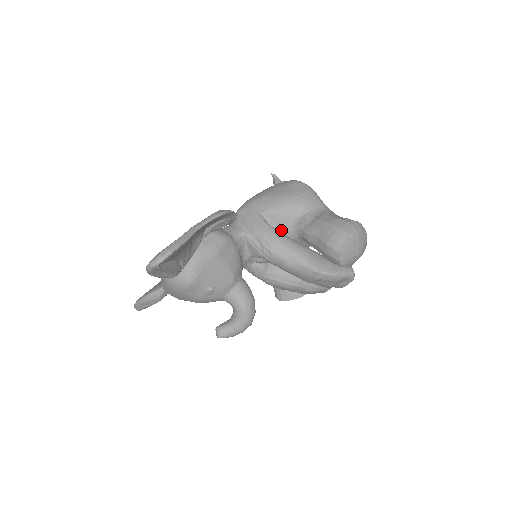
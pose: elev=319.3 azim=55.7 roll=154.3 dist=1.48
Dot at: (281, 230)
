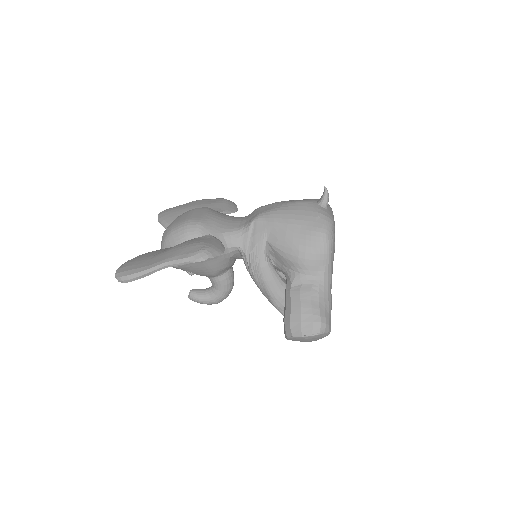
Dot at: (277, 264)
